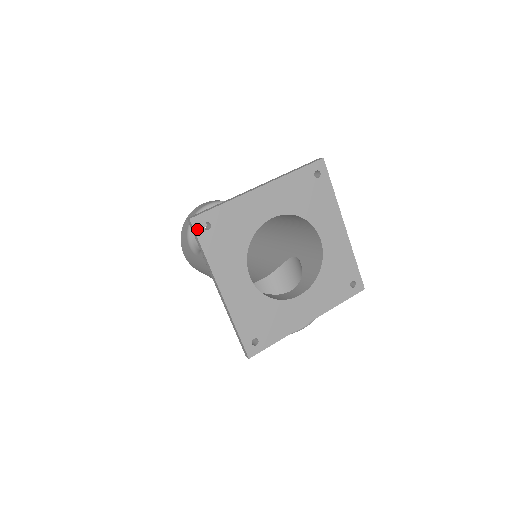
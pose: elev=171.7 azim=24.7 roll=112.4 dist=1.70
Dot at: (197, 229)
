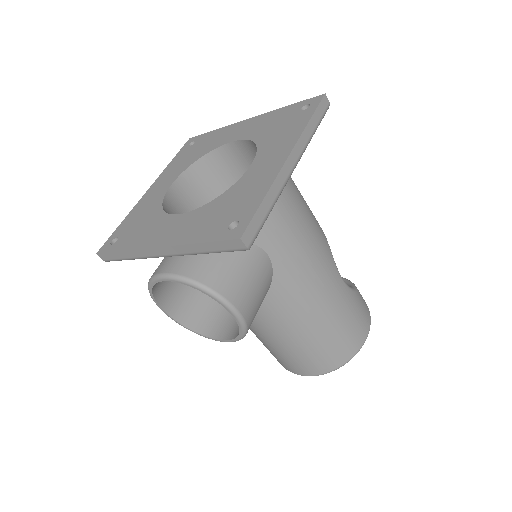
Dot at: (186, 145)
